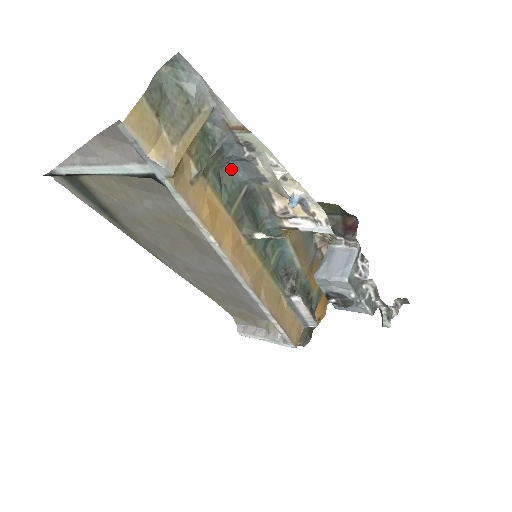
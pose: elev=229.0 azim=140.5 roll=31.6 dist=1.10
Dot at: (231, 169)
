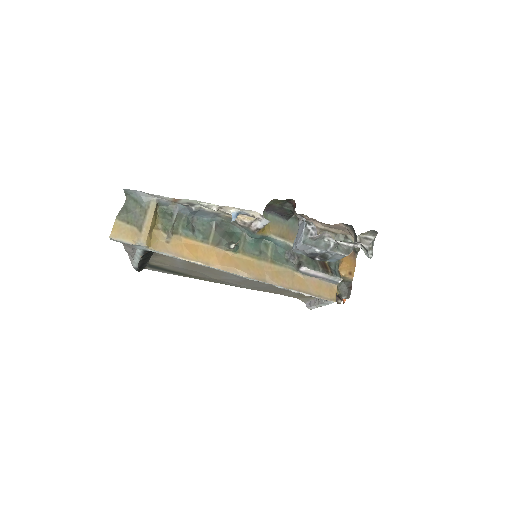
Dot at: (198, 219)
